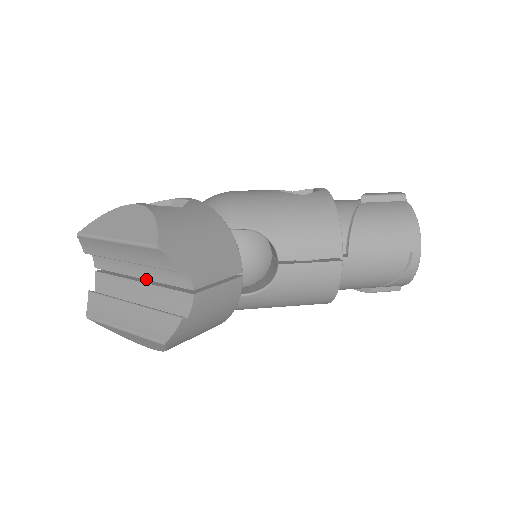
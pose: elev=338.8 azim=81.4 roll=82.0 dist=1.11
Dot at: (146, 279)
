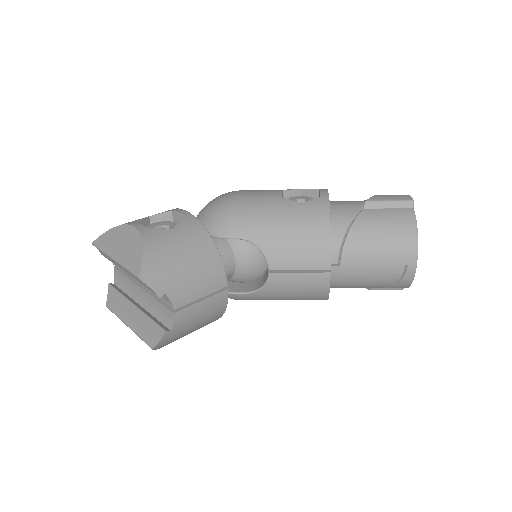
Dot at: (145, 288)
